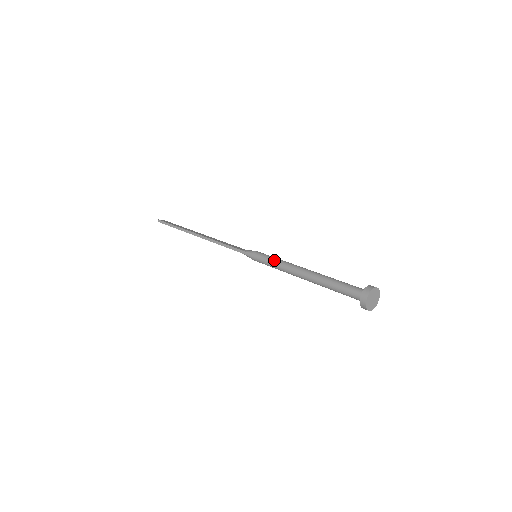
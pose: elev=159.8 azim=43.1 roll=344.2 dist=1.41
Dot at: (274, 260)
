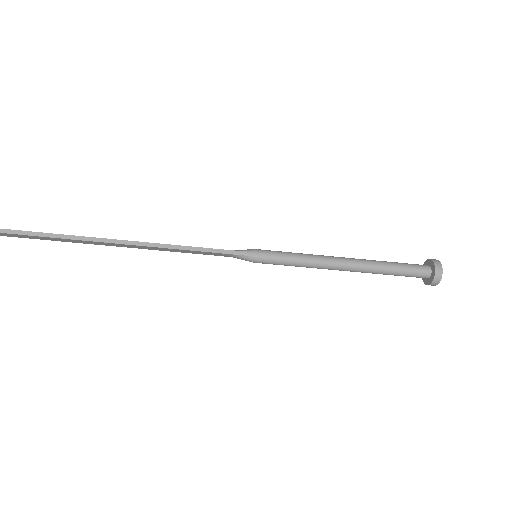
Dot at: (297, 254)
